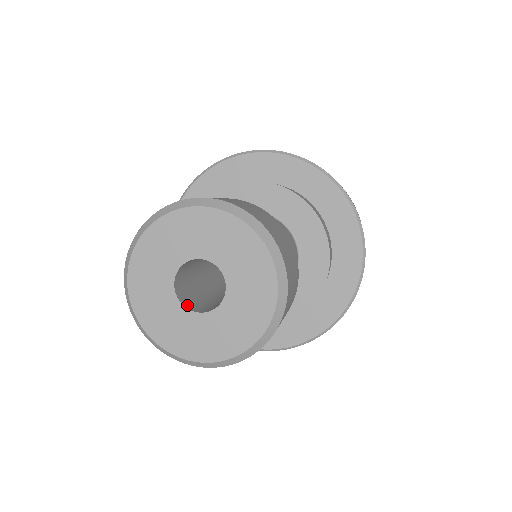
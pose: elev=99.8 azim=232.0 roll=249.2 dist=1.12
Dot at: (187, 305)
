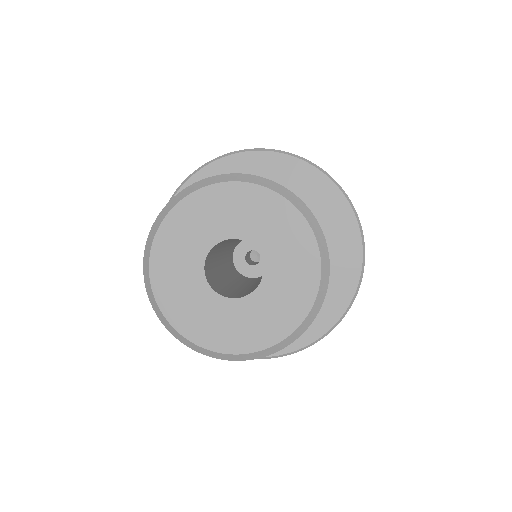
Dot at: (214, 288)
